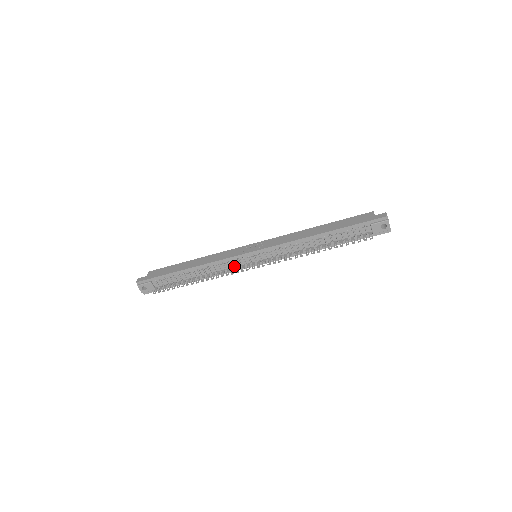
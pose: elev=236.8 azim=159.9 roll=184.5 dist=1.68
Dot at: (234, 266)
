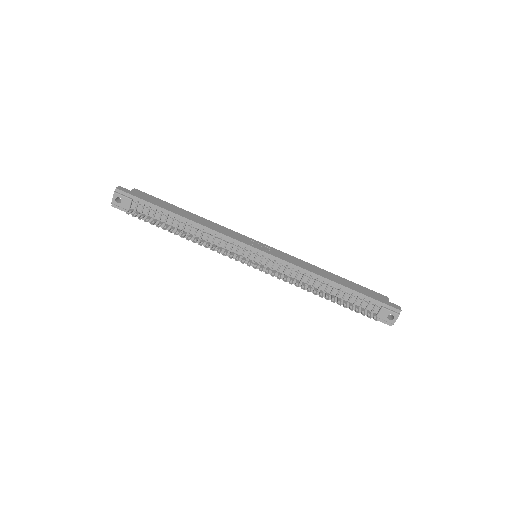
Dot at: (229, 249)
